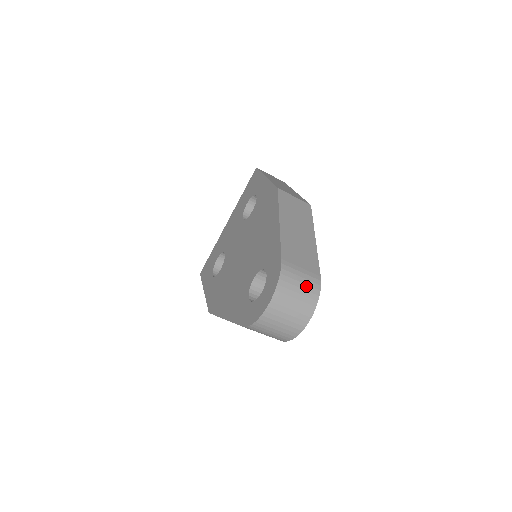
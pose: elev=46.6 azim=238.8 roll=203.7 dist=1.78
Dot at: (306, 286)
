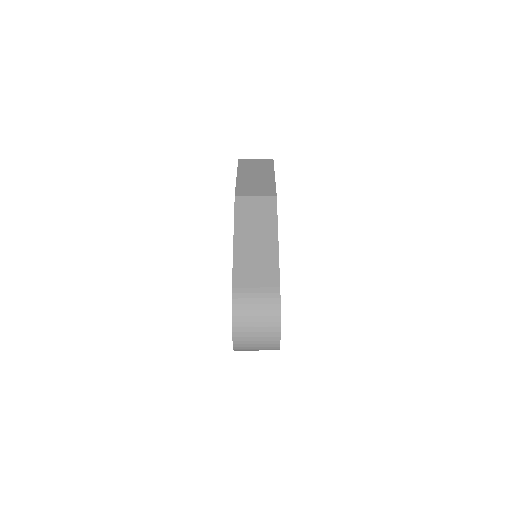
Dot at: (263, 306)
